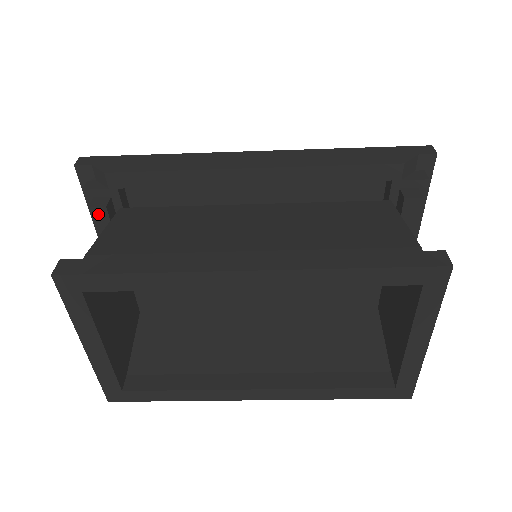
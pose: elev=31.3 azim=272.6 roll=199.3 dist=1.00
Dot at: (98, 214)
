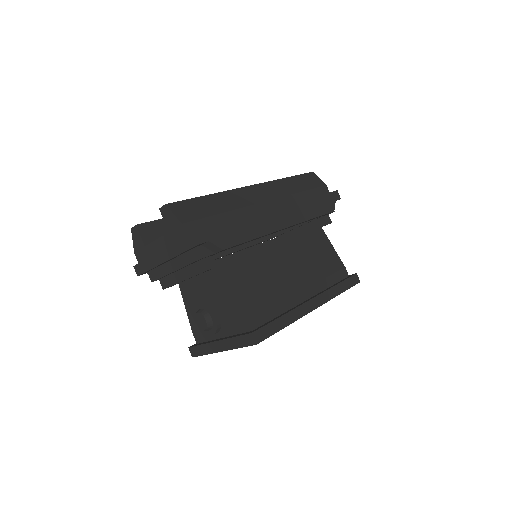
Dot at: occluded
